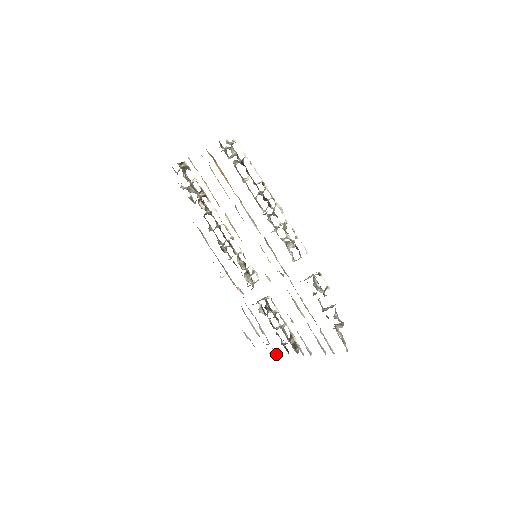
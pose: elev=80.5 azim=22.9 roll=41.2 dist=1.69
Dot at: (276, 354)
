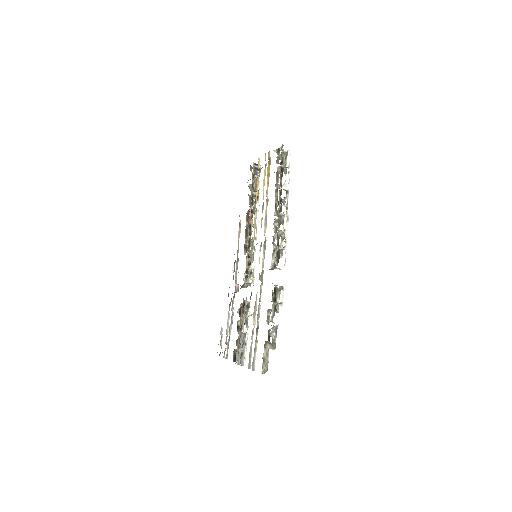
Dot at: (227, 357)
